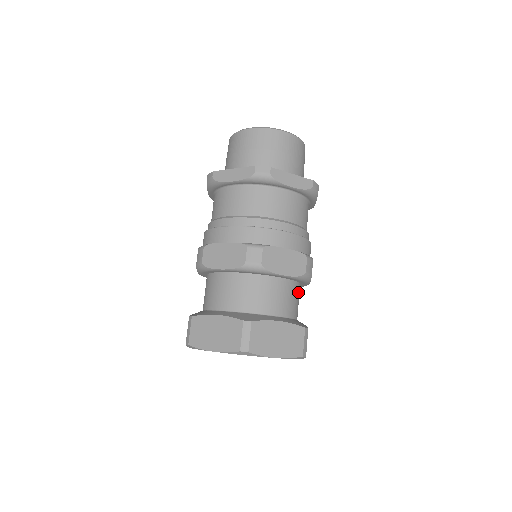
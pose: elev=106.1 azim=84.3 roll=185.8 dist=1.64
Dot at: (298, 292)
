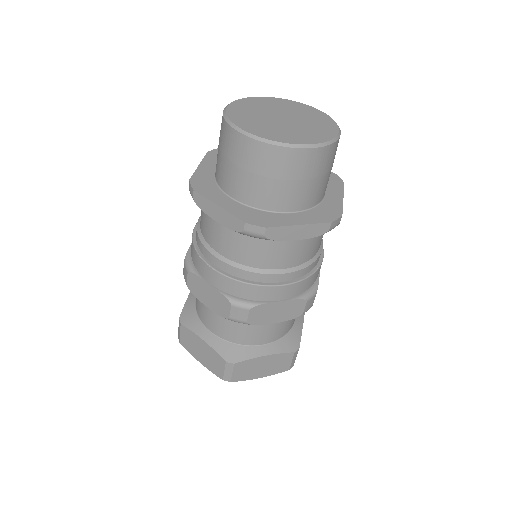
Dot at: occluded
